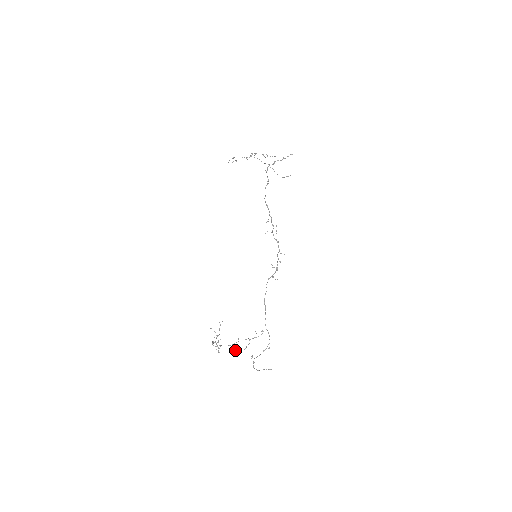
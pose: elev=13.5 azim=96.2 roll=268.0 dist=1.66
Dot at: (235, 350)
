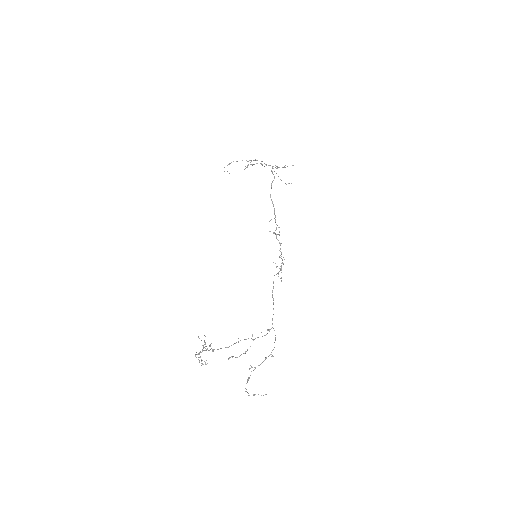
Dot at: occluded
